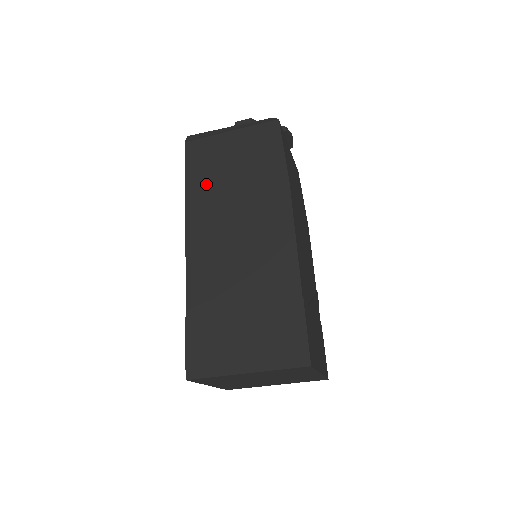
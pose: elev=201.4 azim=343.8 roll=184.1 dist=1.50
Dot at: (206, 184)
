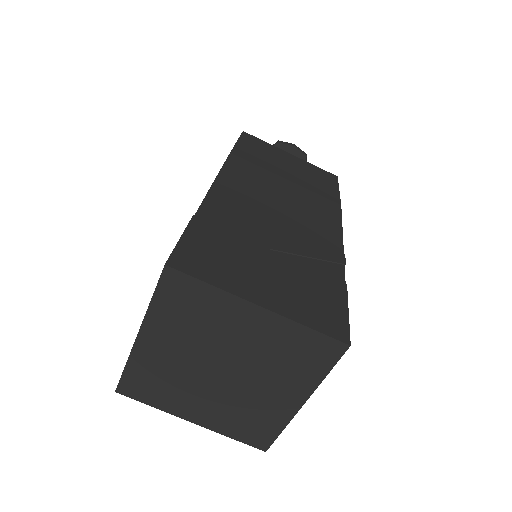
Dot at: occluded
